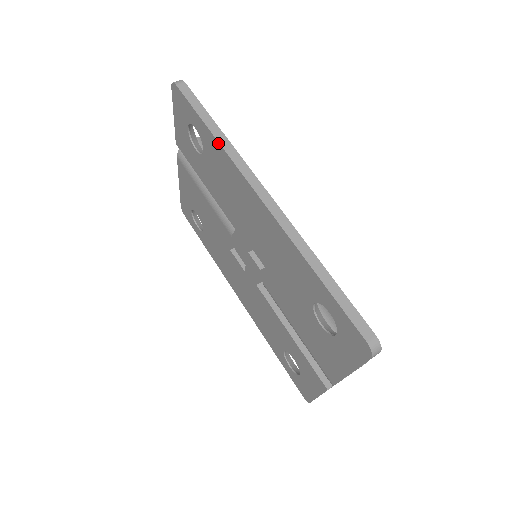
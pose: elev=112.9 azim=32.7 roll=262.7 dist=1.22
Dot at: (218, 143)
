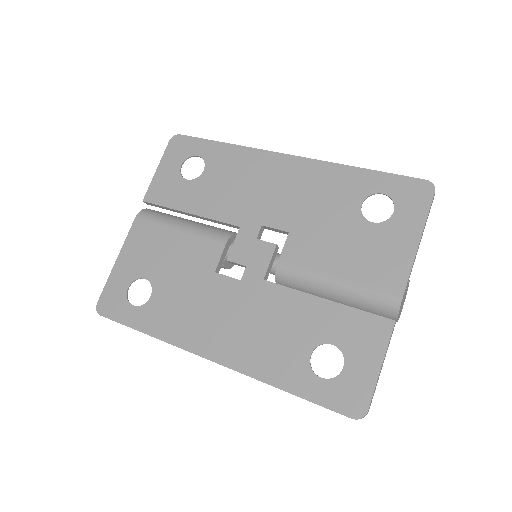
Dot at: (235, 145)
